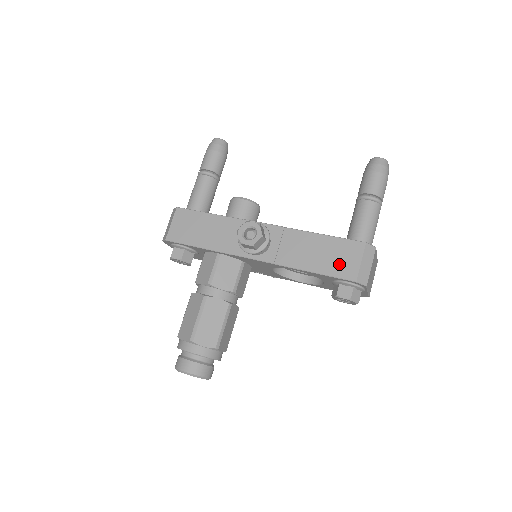
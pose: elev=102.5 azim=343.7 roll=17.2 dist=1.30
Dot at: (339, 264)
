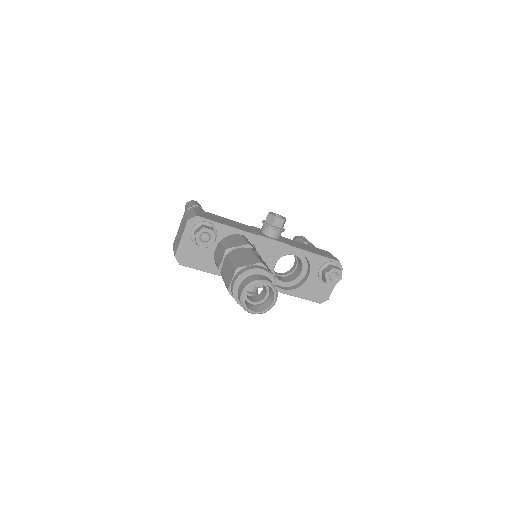
Dot at: (325, 254)
